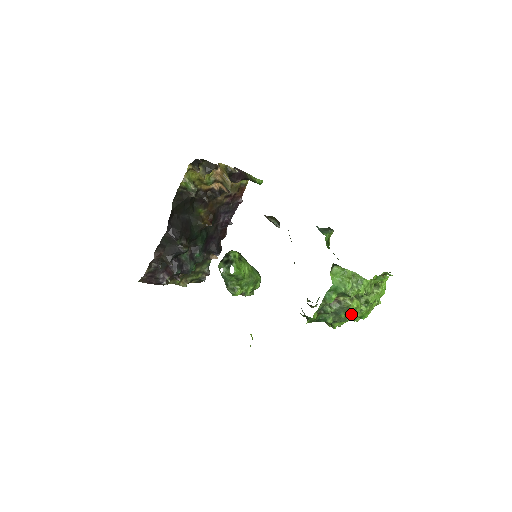
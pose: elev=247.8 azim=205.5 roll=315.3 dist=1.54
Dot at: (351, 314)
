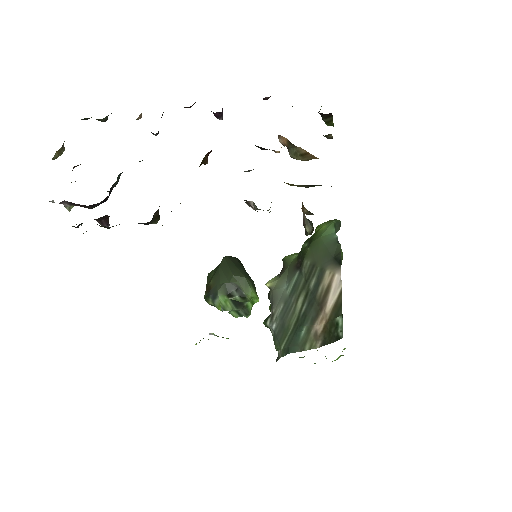
Dot at: occluded
